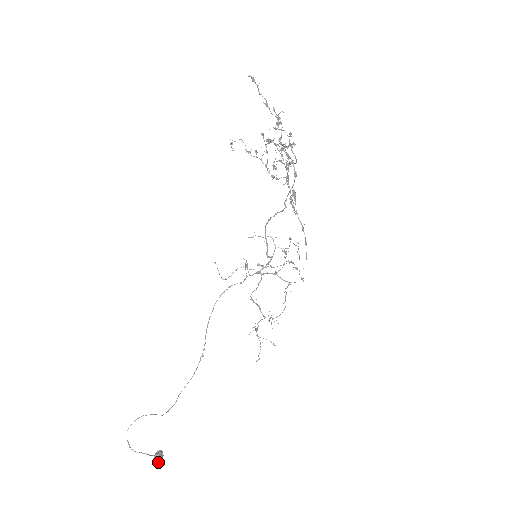
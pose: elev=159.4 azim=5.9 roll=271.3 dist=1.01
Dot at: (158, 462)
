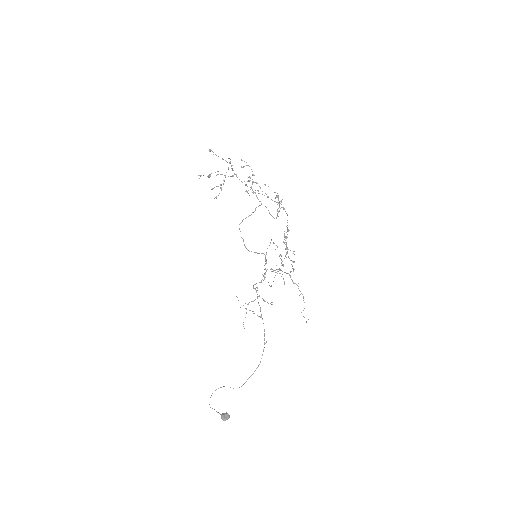
Dot at: (223, 420)
